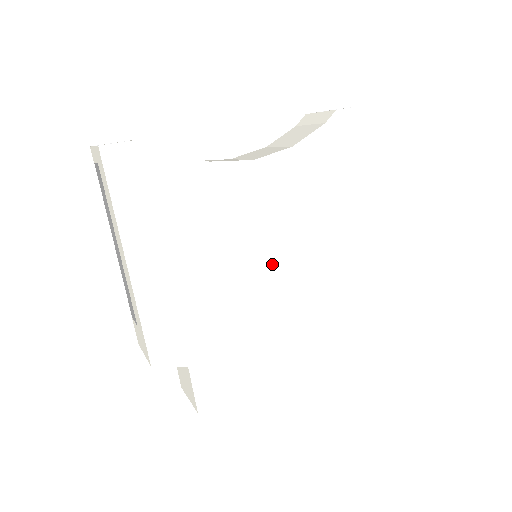
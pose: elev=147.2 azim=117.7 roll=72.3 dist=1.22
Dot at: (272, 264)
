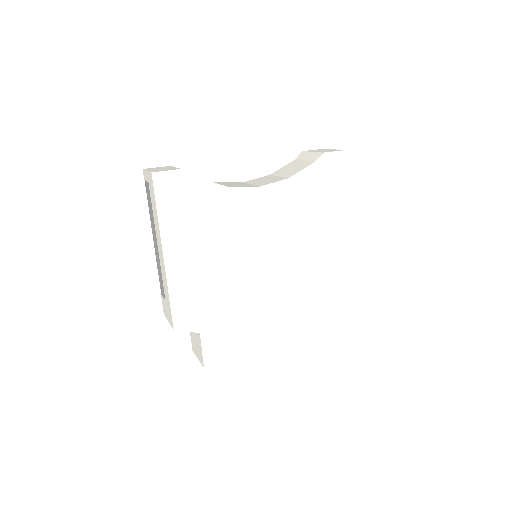
Dot at: (267, 263)
